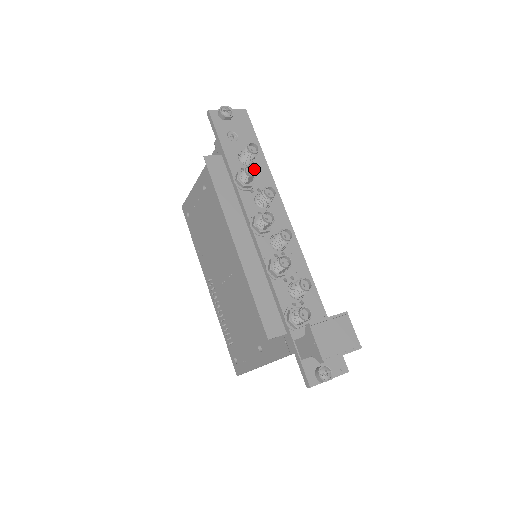
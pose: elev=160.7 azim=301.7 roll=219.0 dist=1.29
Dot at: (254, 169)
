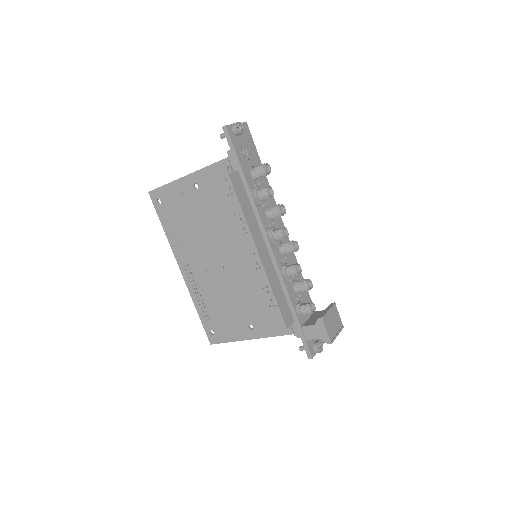
Dot at: (271, 189)
